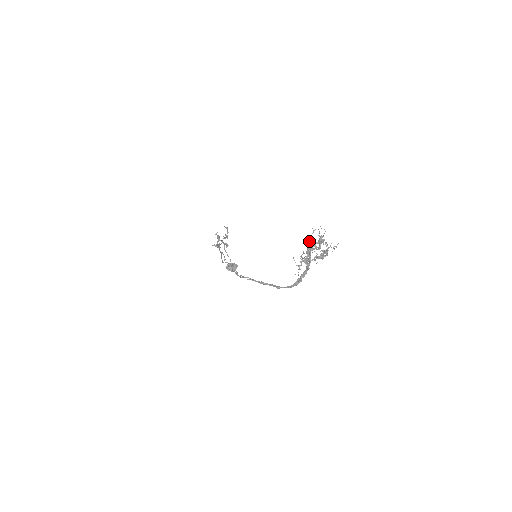
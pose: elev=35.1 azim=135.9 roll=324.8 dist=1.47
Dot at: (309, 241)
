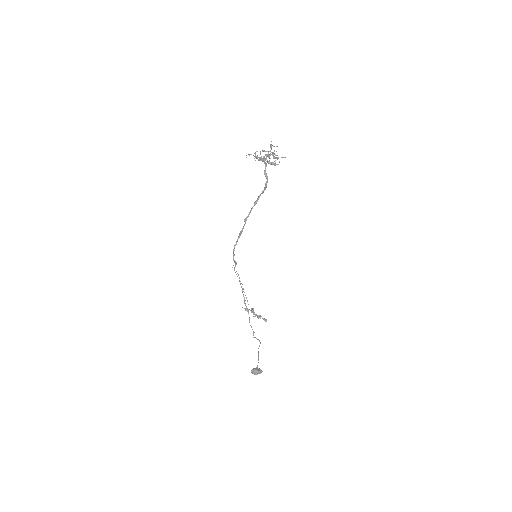
Dot at: occluded
